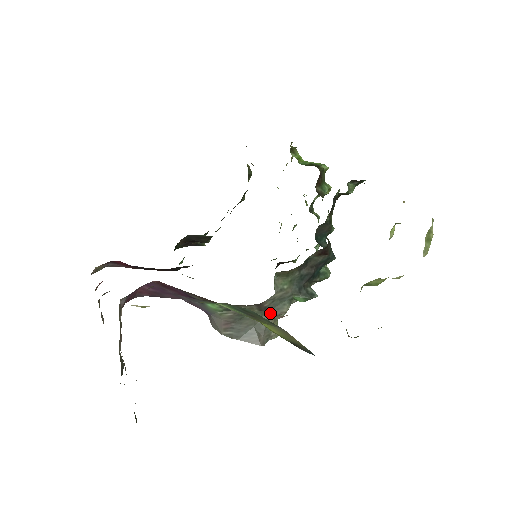
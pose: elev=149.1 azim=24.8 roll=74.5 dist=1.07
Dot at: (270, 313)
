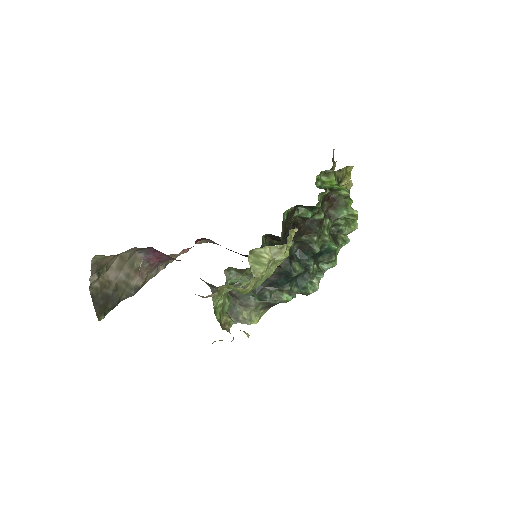
Dot at: (239, 301)
